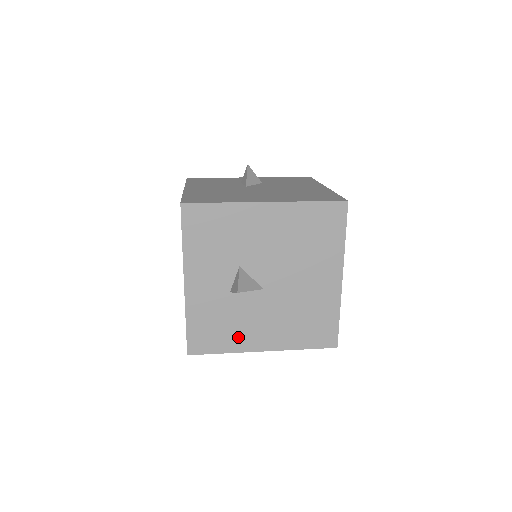
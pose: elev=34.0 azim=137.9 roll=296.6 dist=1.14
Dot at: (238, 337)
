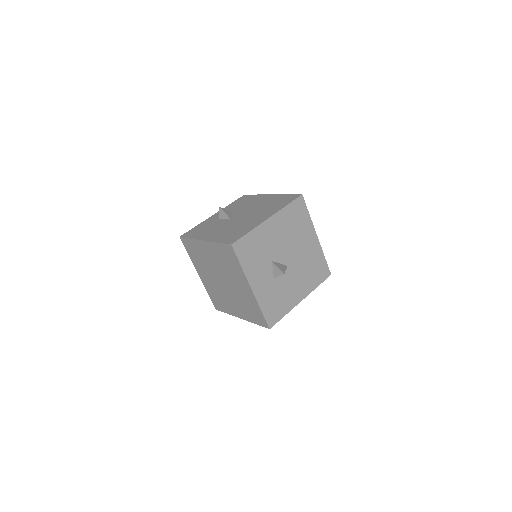
Dot at: (288, 301)
